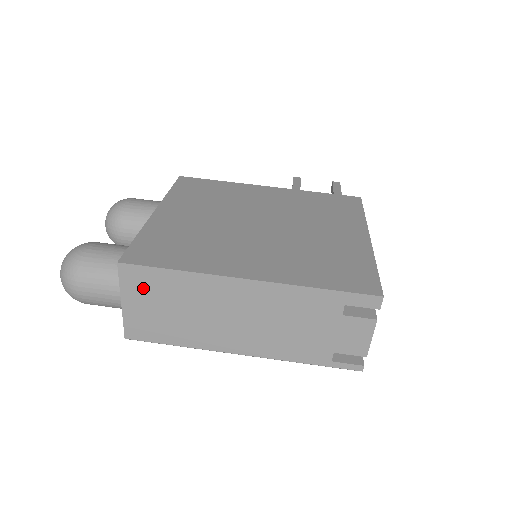
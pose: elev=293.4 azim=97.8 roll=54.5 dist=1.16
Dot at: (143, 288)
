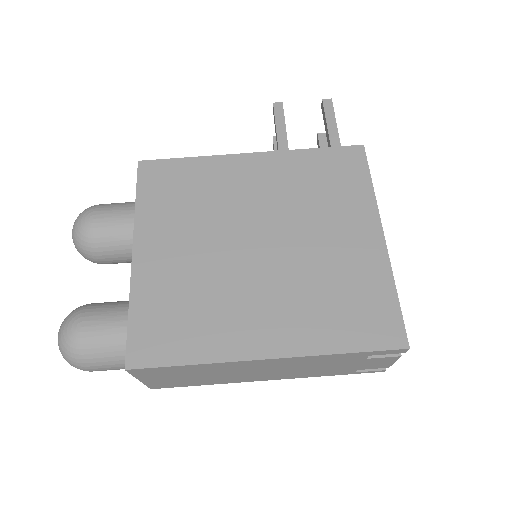
Dot at: (158, 374)
